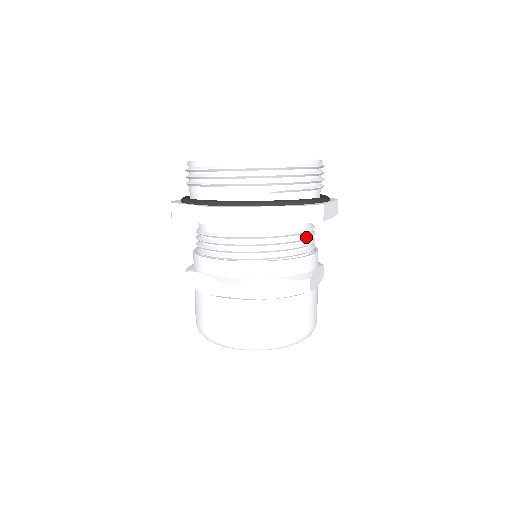
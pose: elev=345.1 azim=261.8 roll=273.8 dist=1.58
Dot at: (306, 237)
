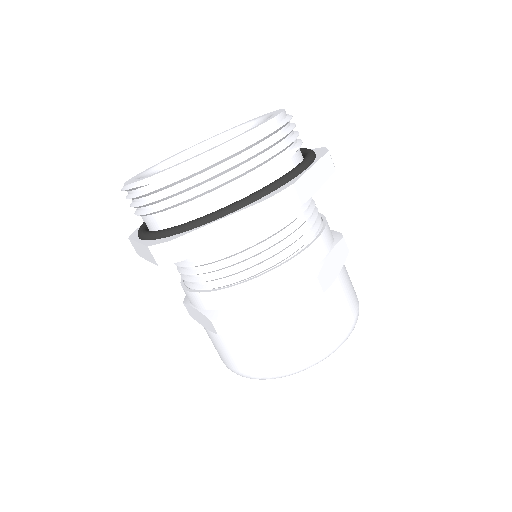
Dot at: occluded
